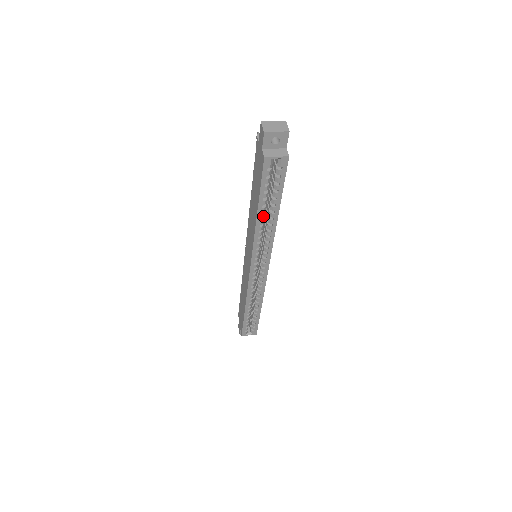
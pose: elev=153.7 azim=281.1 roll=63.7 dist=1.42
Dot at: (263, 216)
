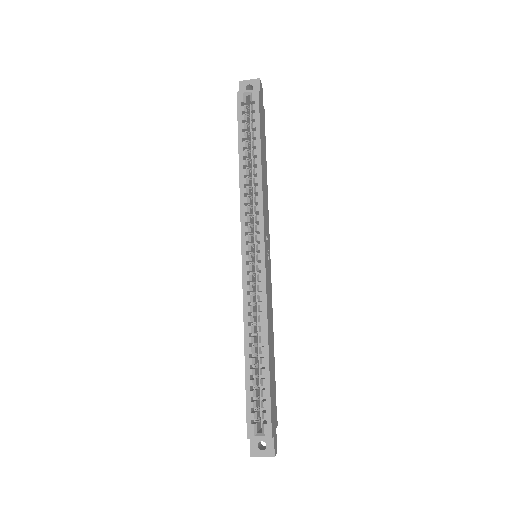
Dot at: (246, 163)
